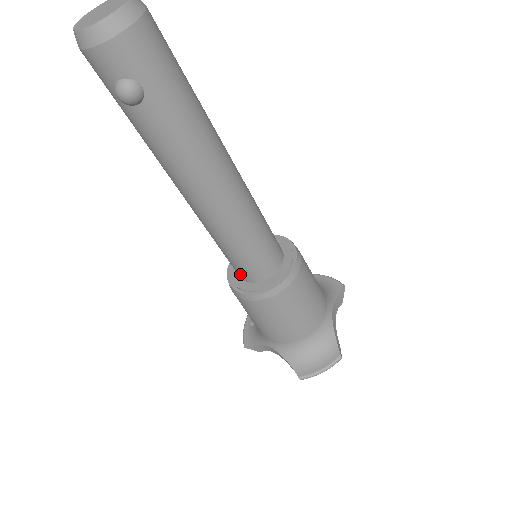
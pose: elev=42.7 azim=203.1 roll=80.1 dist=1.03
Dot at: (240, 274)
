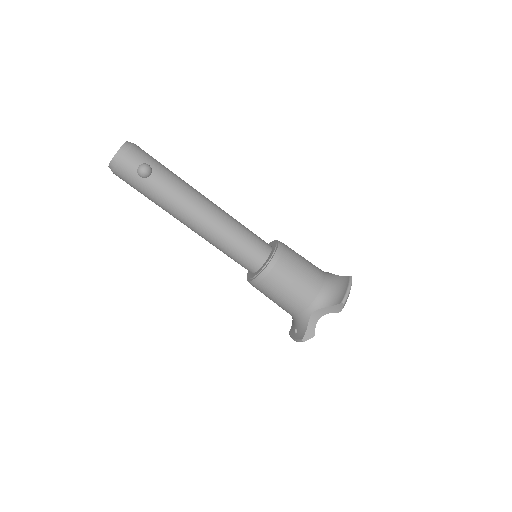
Dot at: (255, 263)
